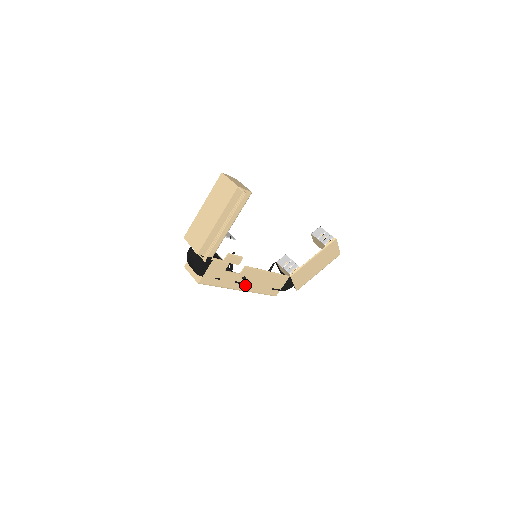
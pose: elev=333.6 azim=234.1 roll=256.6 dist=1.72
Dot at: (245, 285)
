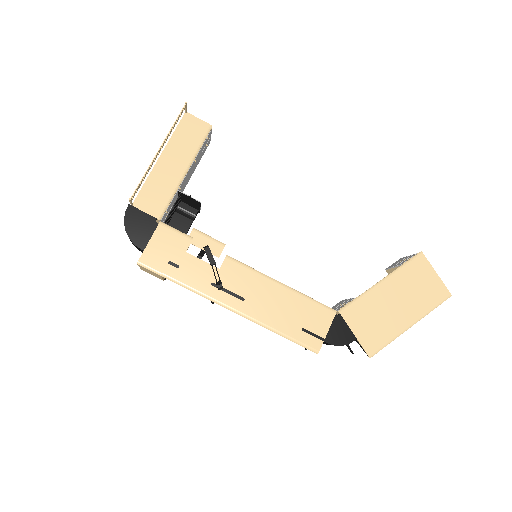
Dot at: (211, 263)
